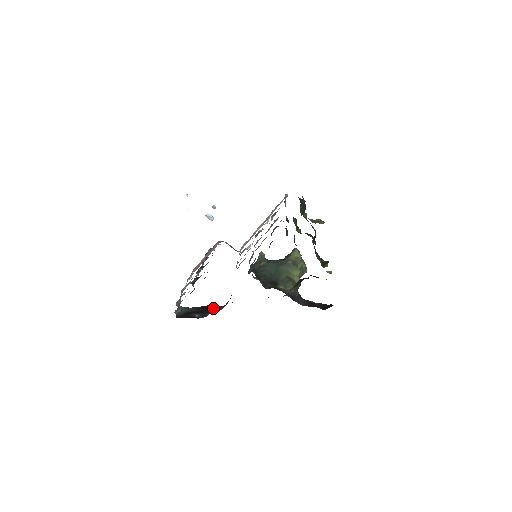
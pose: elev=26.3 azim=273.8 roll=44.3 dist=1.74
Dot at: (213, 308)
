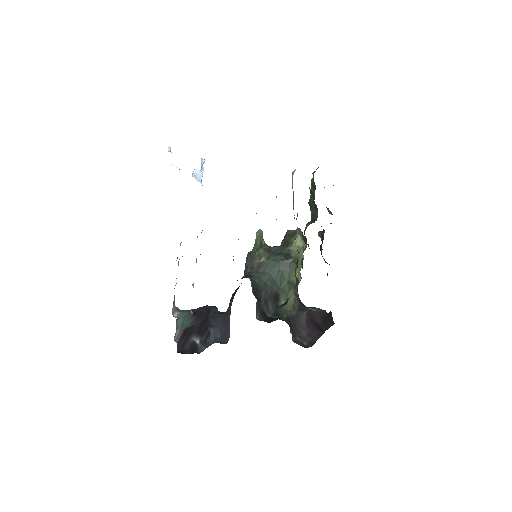
Dot at: (211, 319)
